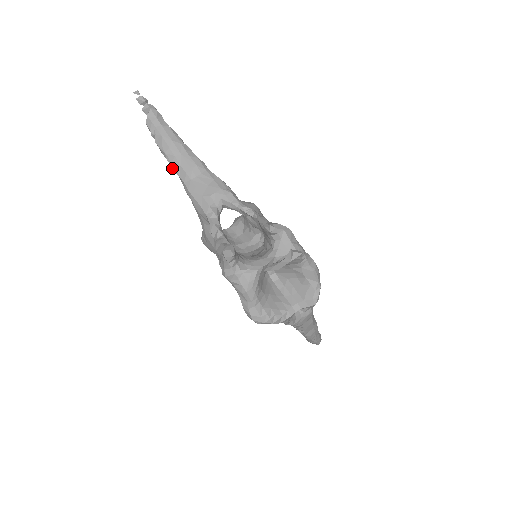
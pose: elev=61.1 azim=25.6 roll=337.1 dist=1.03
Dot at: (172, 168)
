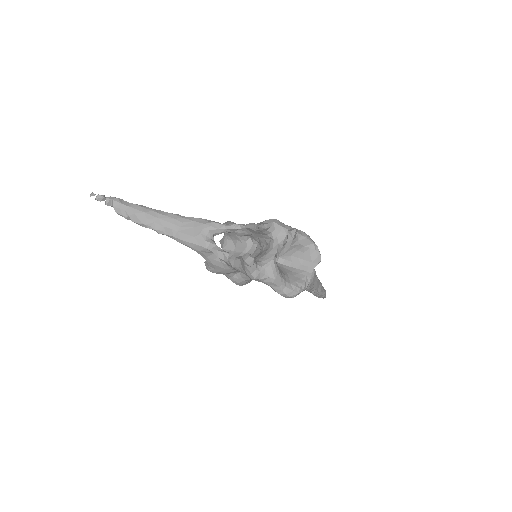
Dot at: (157, 232)
